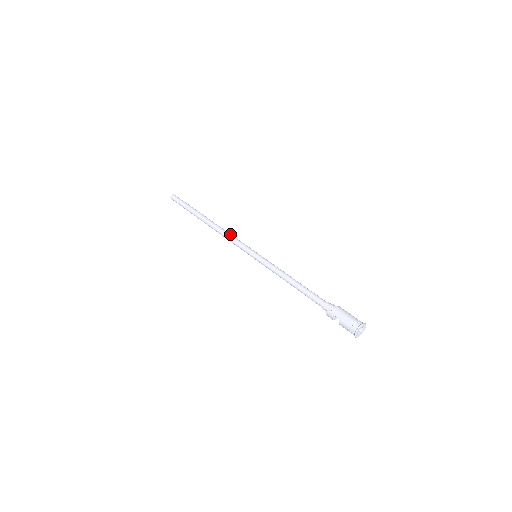
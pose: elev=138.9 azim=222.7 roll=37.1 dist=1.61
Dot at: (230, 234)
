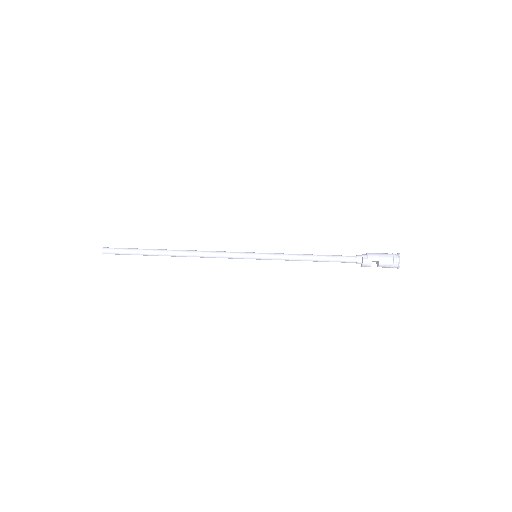
Dot at: (212, 251)
